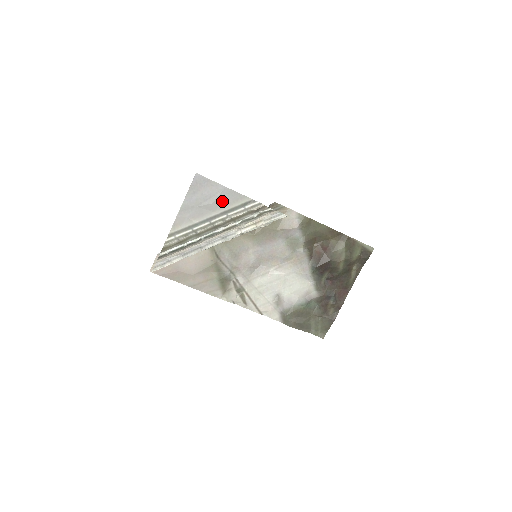
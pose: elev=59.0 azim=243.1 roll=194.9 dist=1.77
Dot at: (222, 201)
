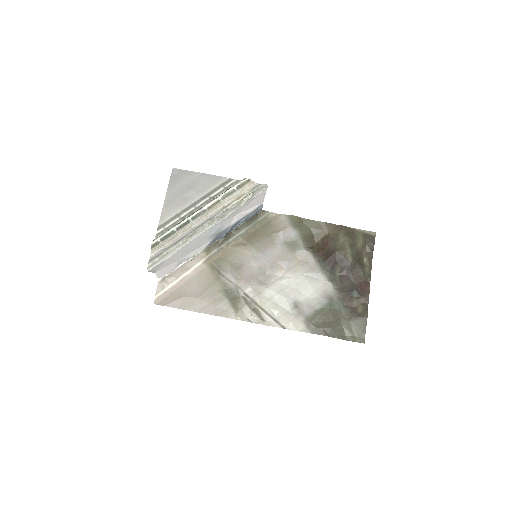
Dot at: (202, 186)
